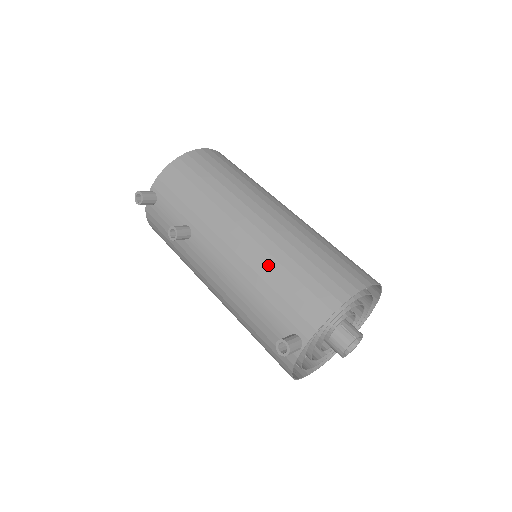
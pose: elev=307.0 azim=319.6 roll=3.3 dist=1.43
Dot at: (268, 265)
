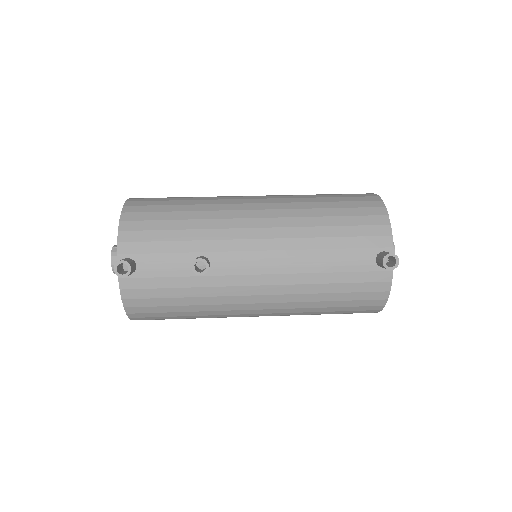
Dot at: (309, 225)
